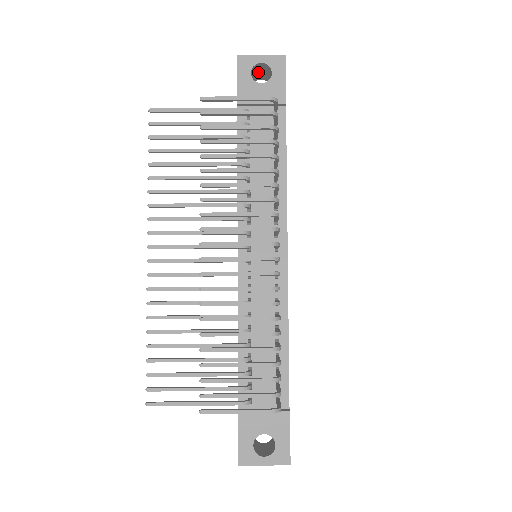
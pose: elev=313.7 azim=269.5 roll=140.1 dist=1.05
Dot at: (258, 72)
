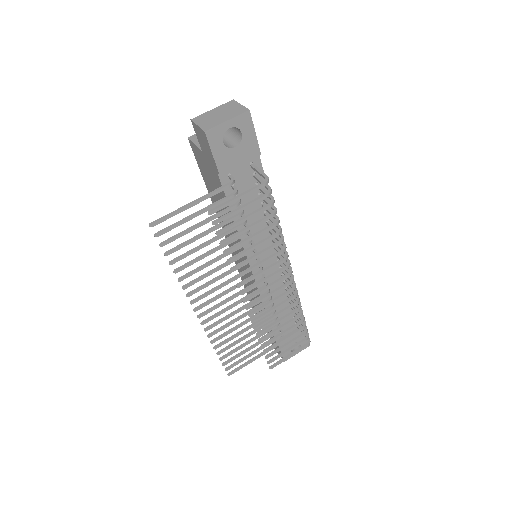
Dot at: occluded
